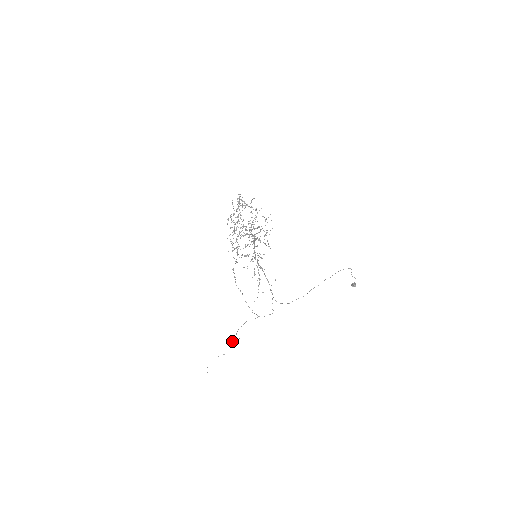
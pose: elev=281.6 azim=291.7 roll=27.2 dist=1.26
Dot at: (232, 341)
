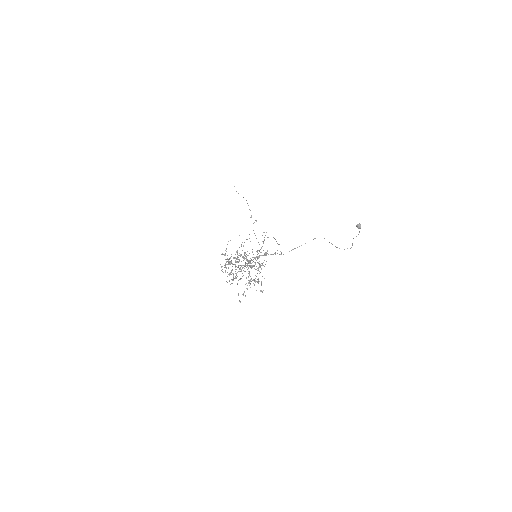
Dot at: (250, 217)
